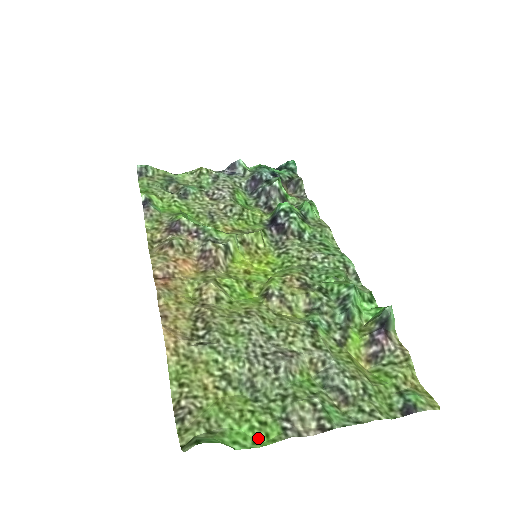
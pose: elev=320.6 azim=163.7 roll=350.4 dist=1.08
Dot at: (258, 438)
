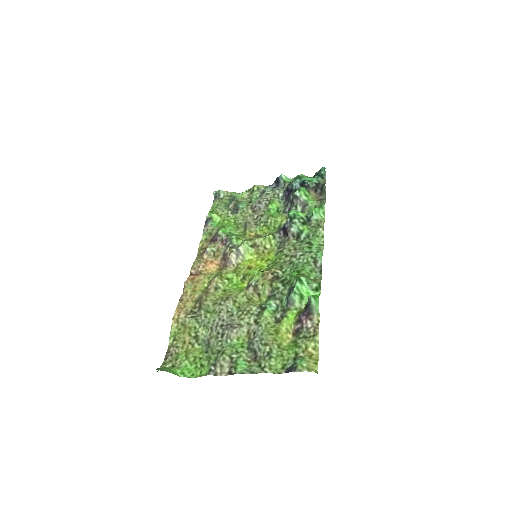
Dot at: (196, 373)
